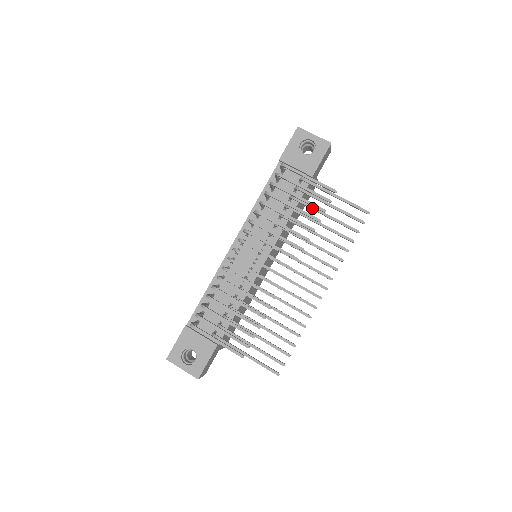
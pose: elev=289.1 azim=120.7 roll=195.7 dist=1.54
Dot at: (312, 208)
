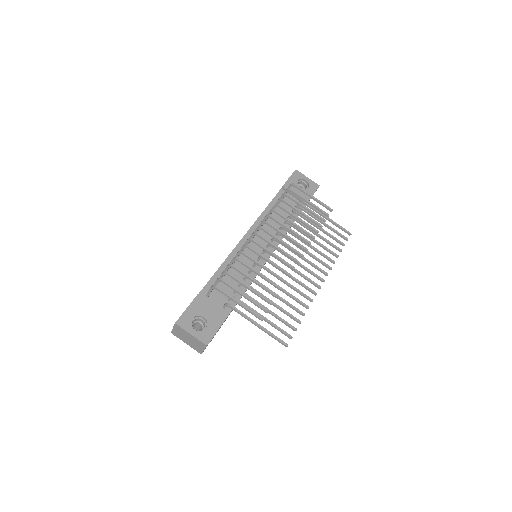
Dot at: (311, 222)
